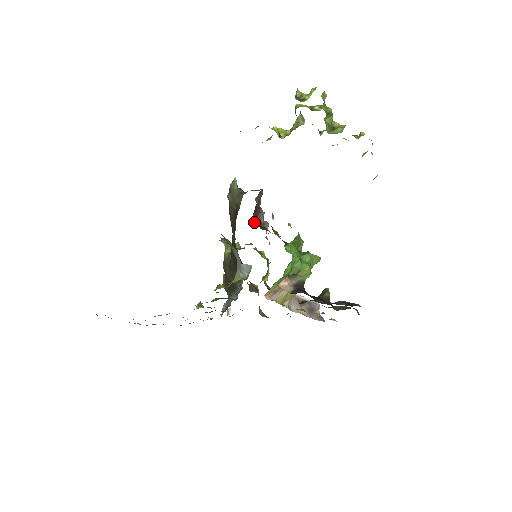
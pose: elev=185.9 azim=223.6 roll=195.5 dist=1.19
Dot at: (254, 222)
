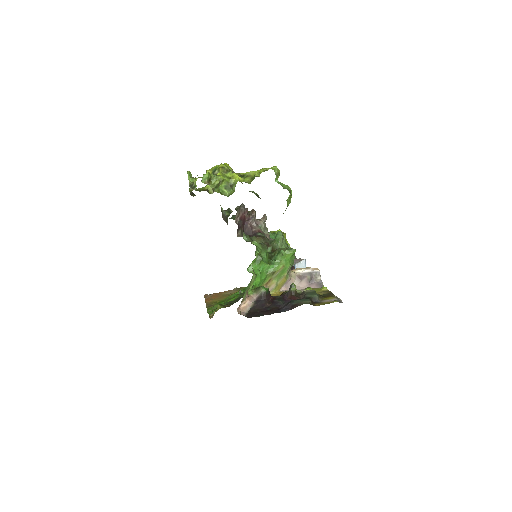
Dot at: occluded
